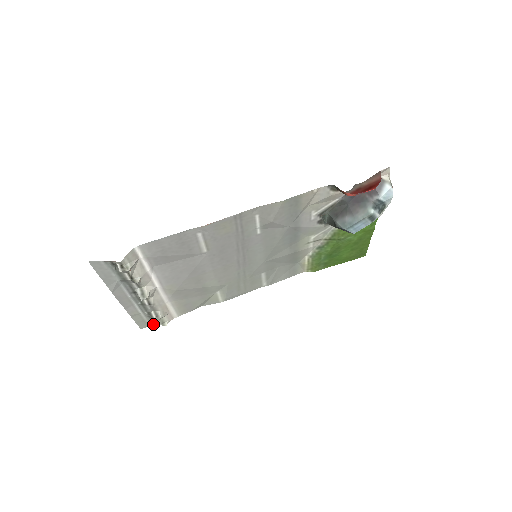
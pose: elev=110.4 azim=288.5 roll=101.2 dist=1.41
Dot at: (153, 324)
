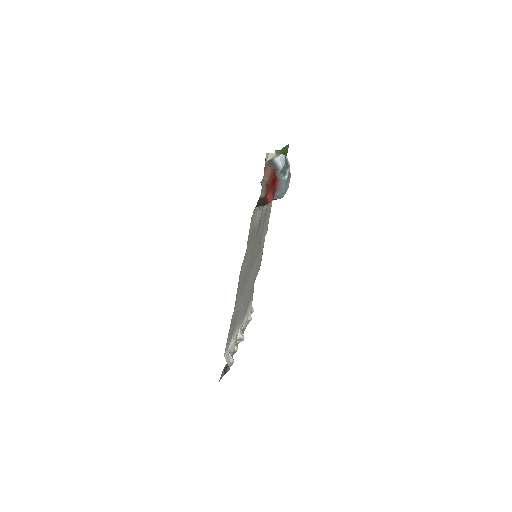
Dot at: occluded
